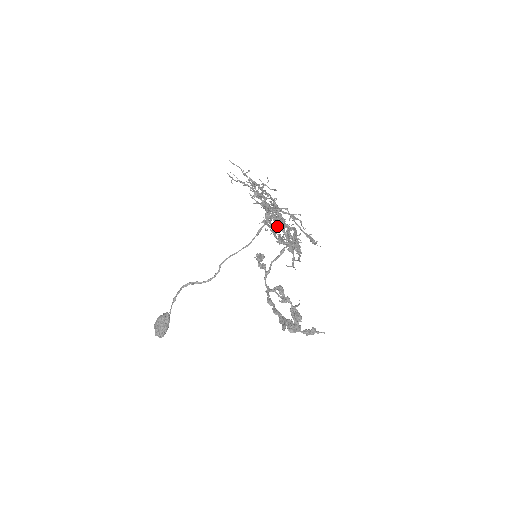
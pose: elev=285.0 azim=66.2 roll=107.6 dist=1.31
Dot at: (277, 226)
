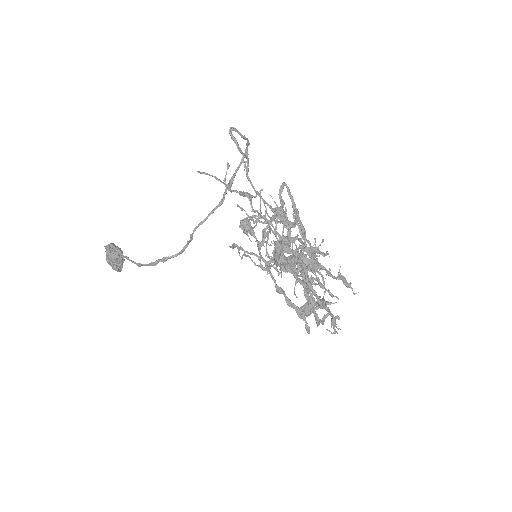
Dot at: (304, 277)
